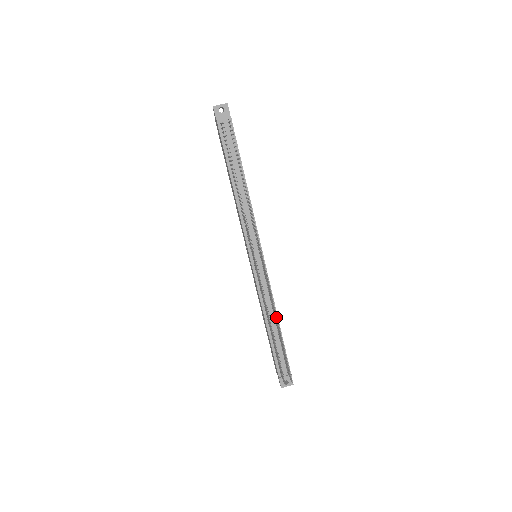
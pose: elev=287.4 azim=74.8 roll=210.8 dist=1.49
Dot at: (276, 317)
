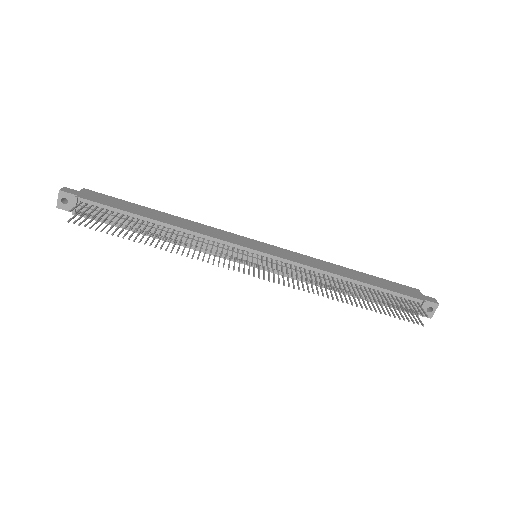
Dot at: occluded
